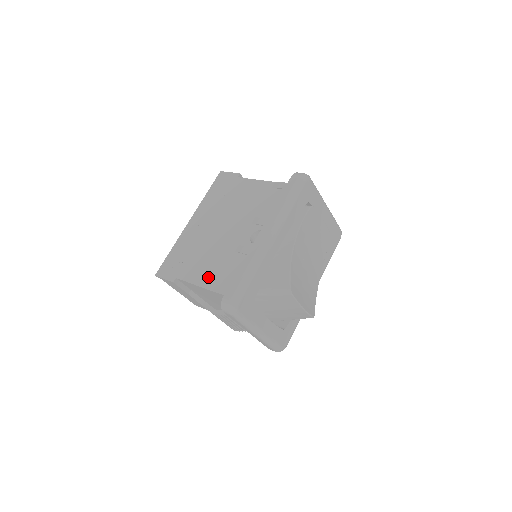
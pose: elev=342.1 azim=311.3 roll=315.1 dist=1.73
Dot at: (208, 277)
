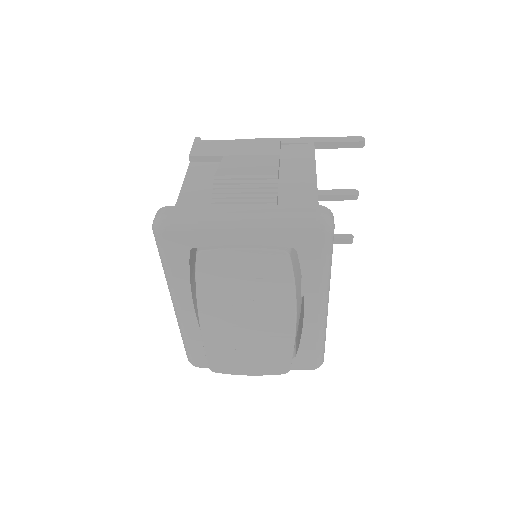
Dot at: occluded
